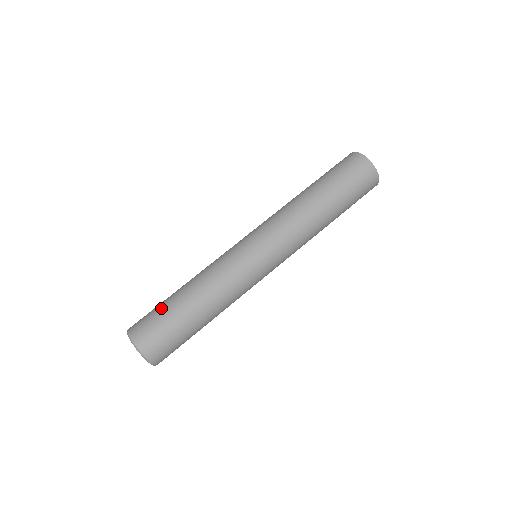
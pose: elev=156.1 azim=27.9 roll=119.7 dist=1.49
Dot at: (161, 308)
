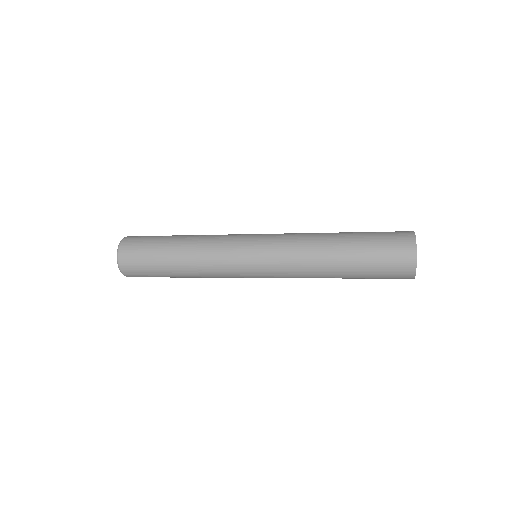
Dot at: (154, 240)
